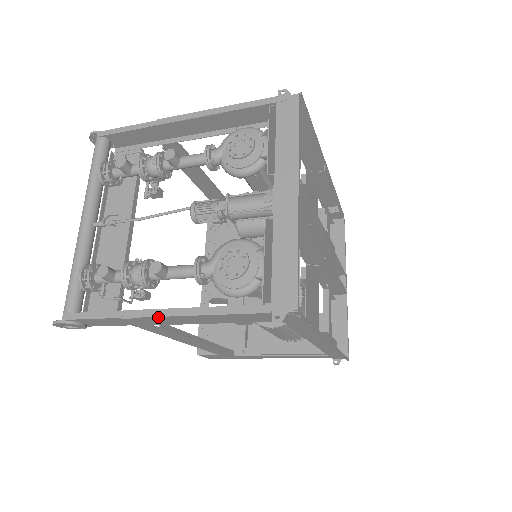
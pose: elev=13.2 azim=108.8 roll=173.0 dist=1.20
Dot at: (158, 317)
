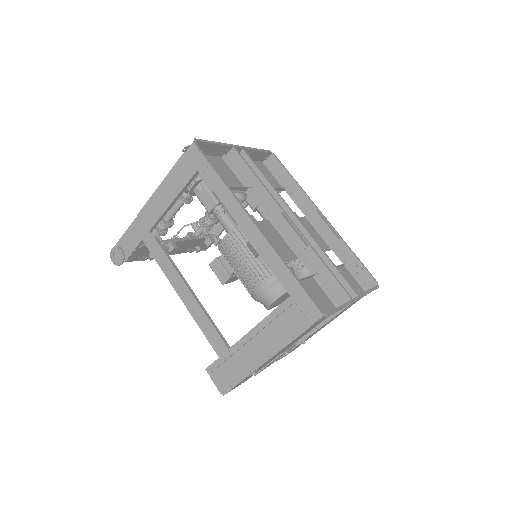
Dot at: (147, 204)
